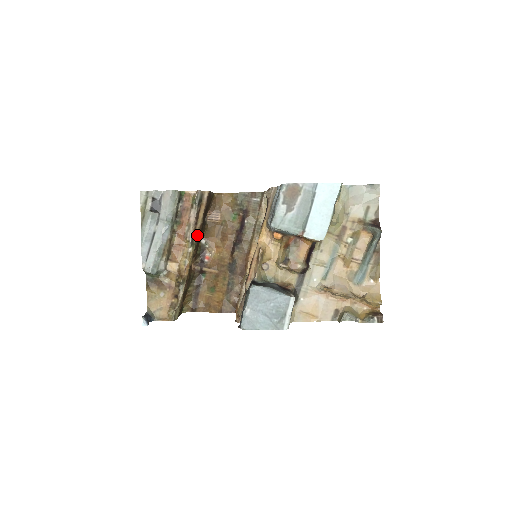
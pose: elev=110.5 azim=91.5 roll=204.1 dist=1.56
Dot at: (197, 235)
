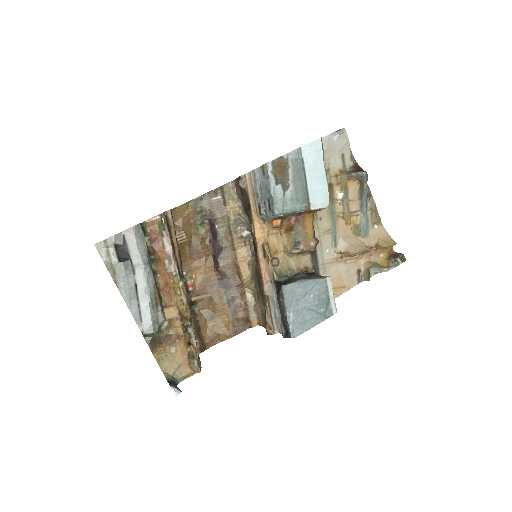
Dot at: (180, 264)
